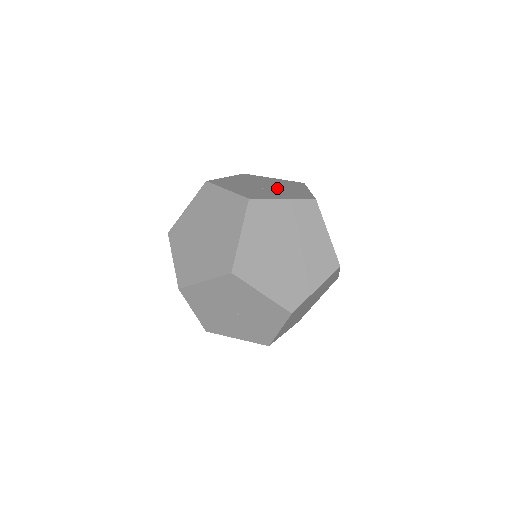
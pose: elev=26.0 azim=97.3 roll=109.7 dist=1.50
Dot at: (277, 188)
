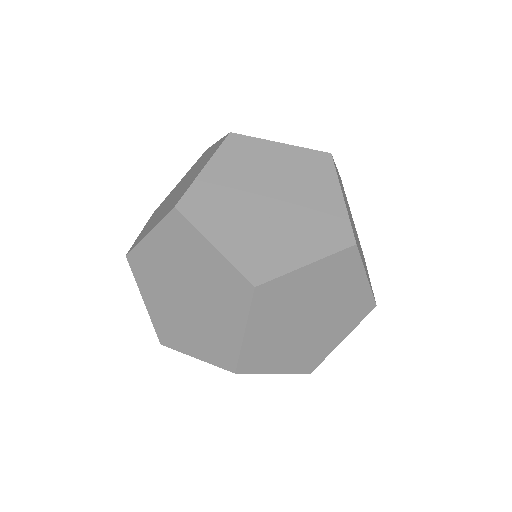
Dot at: (292, 205)
